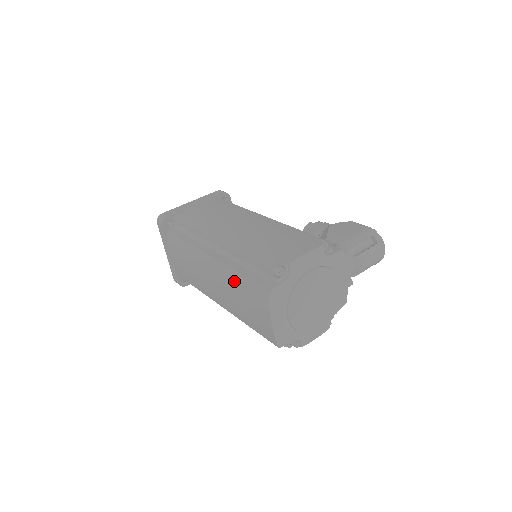
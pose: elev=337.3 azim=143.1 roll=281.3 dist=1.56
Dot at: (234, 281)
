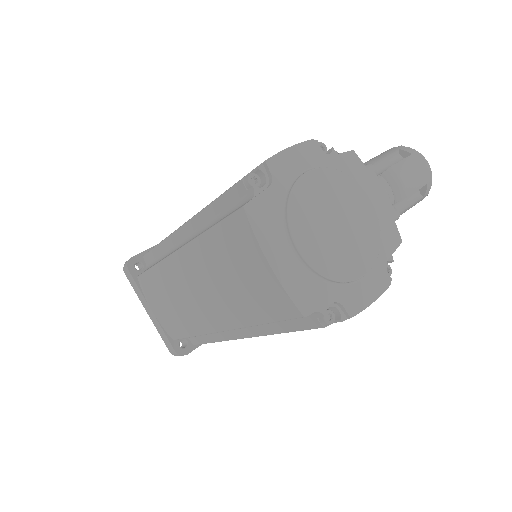
Dot at: (206, 251)
